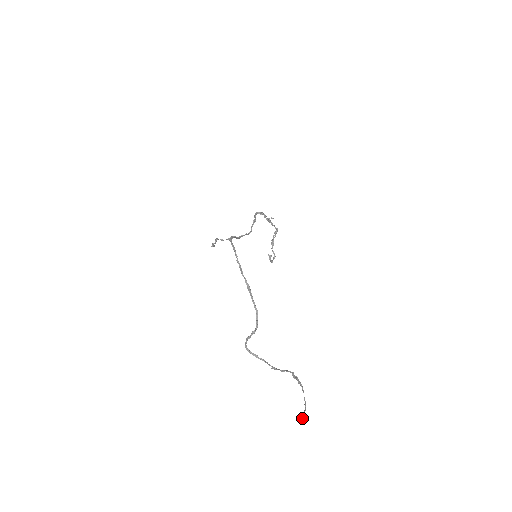
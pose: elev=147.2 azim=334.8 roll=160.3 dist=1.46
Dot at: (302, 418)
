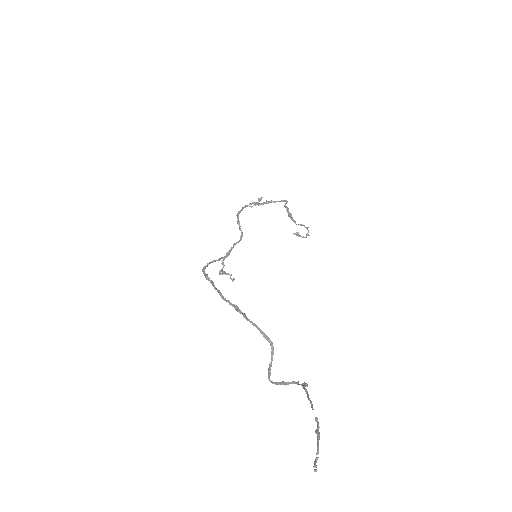
Dot at: occluded
